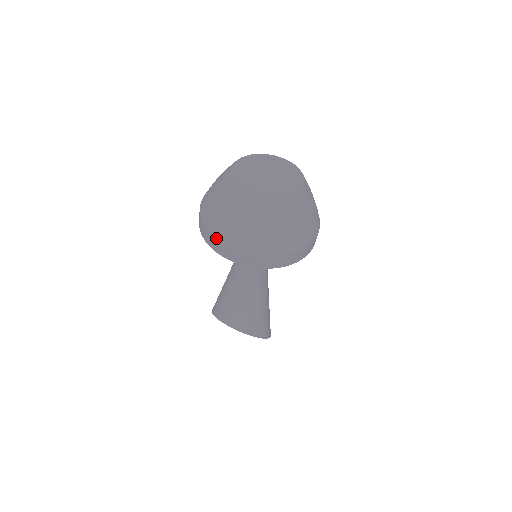
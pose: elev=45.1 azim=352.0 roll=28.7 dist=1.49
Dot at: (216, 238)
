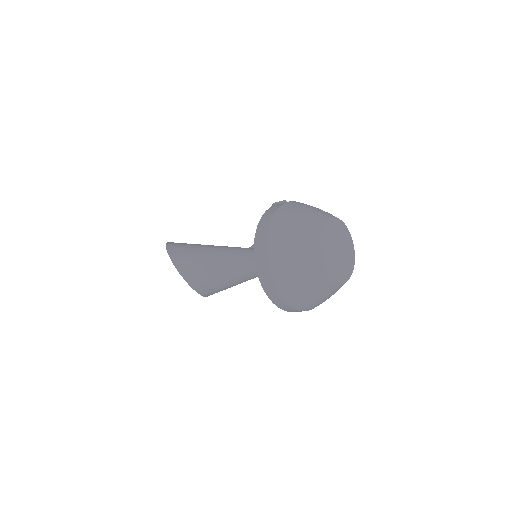
Dot at: (279, 292)
